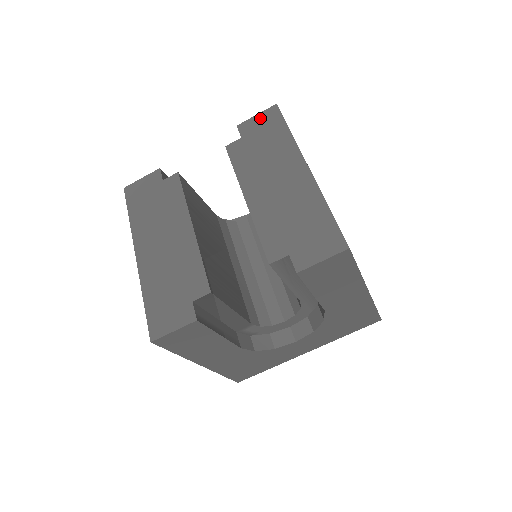
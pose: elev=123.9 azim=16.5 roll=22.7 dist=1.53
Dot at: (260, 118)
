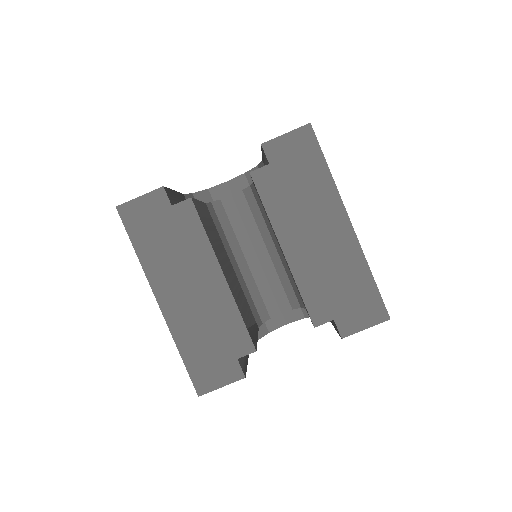
Dot at: (291, 140)
